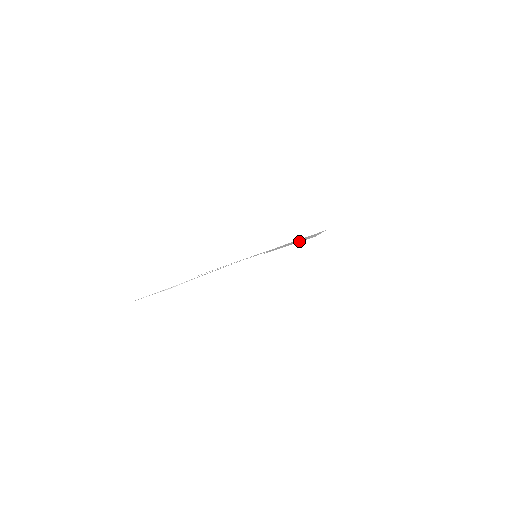
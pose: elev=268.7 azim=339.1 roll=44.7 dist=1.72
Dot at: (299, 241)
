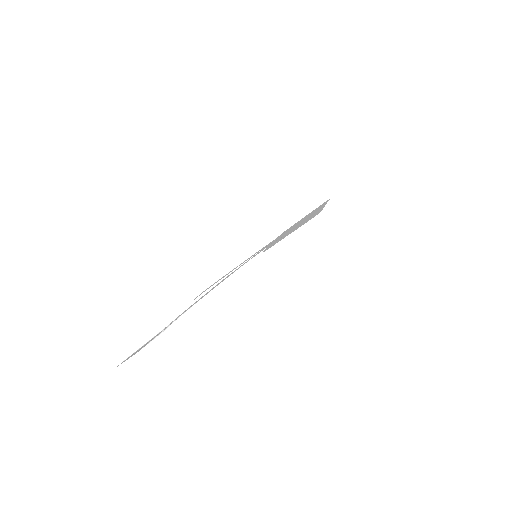
Dot at: (302, 223)
